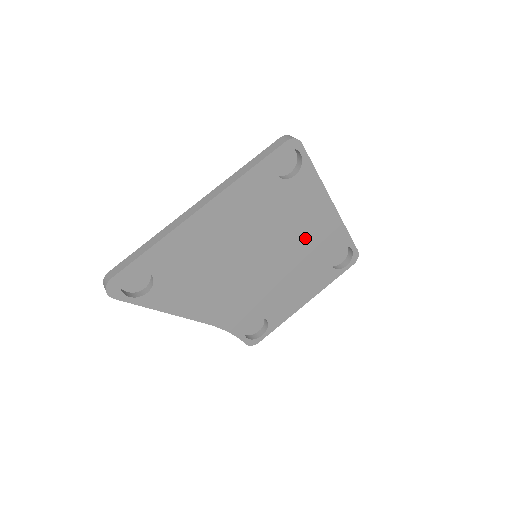
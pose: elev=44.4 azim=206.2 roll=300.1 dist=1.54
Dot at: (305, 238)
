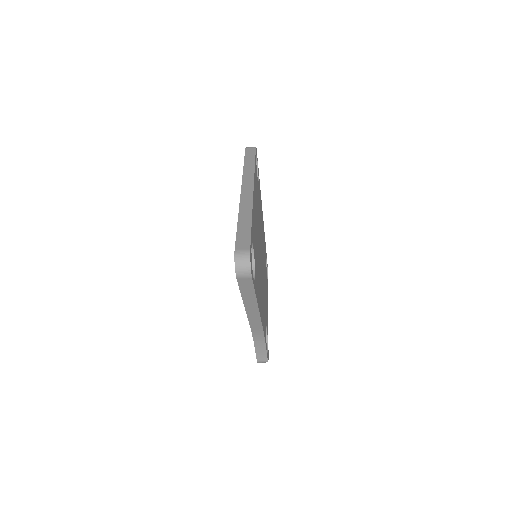
Dot at: (263, 242)
